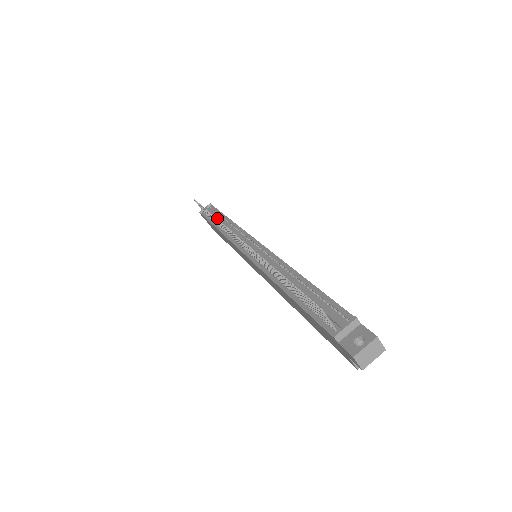
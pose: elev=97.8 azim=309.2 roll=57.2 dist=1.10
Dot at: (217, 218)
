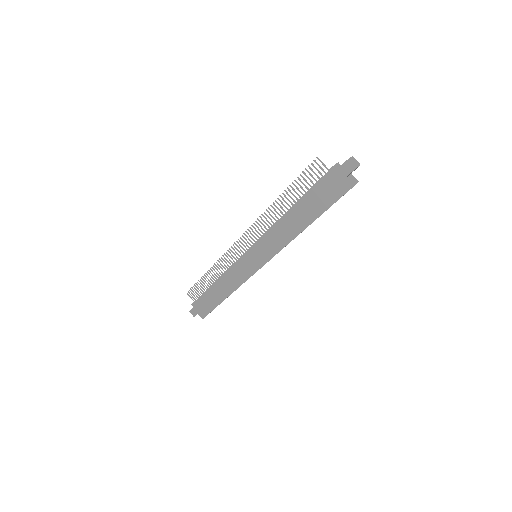
Dot at: occluded
